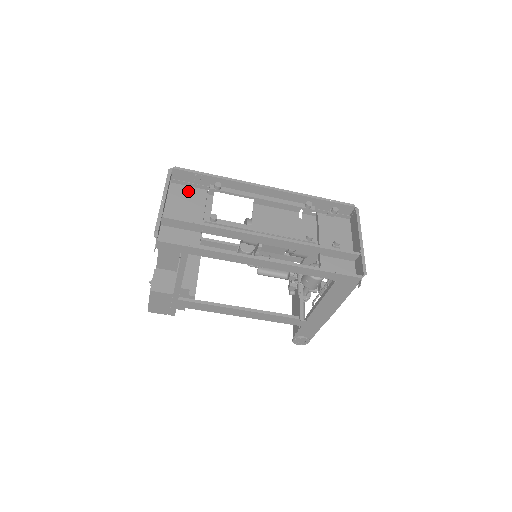
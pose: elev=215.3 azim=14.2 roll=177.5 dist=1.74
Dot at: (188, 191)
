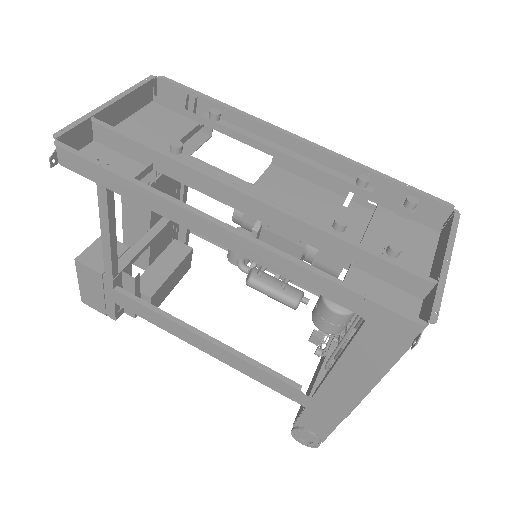
Dot at: (171, 117)
